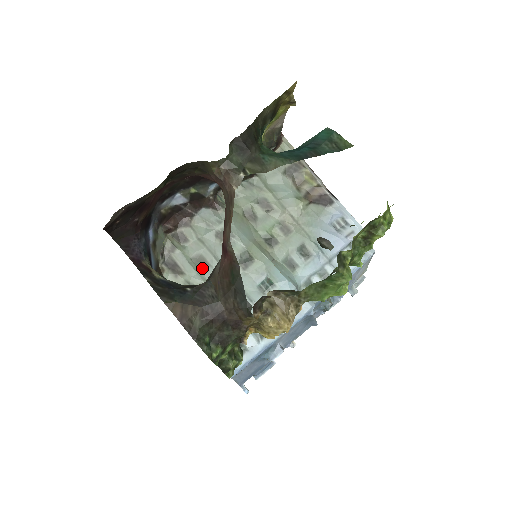
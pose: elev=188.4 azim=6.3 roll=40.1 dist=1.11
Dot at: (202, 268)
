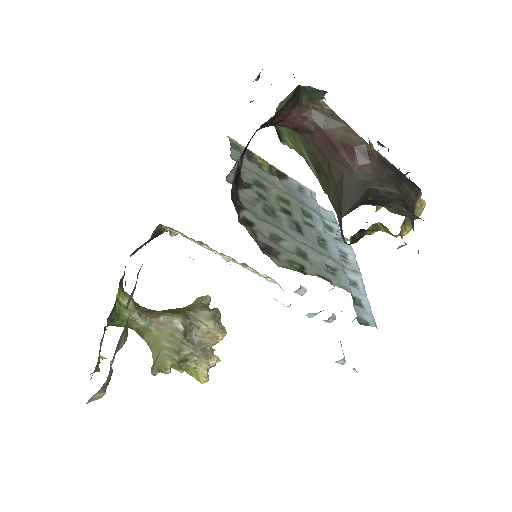
Dot at: (282, 245)
